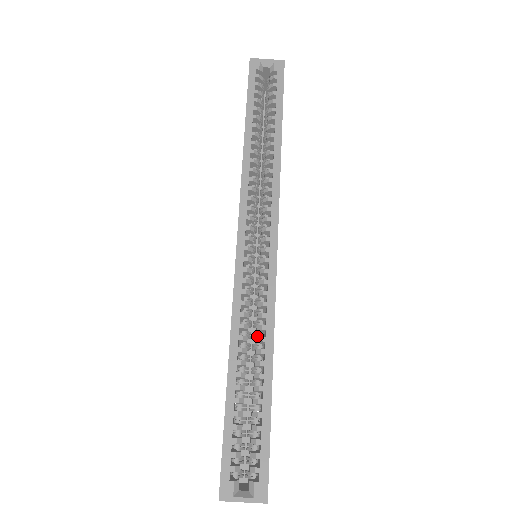
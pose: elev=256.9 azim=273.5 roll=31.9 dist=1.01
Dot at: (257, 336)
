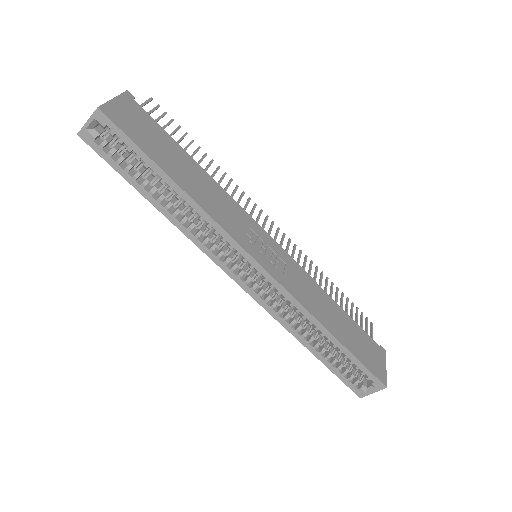
Dot at: occluded
